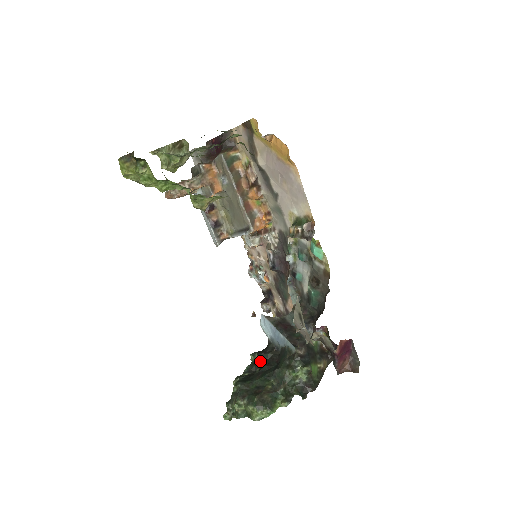
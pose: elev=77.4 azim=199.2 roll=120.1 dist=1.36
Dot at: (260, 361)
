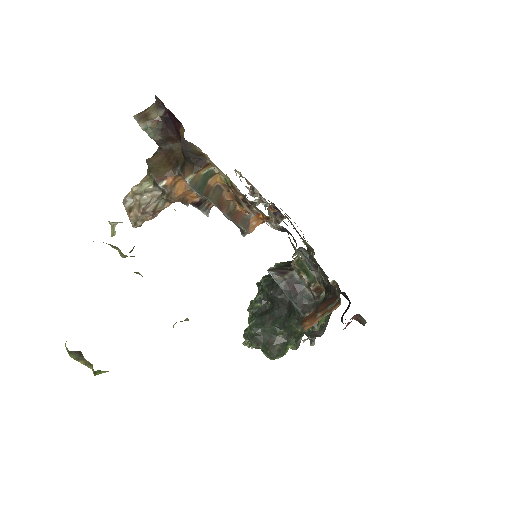
Dot at: (271, 298)
